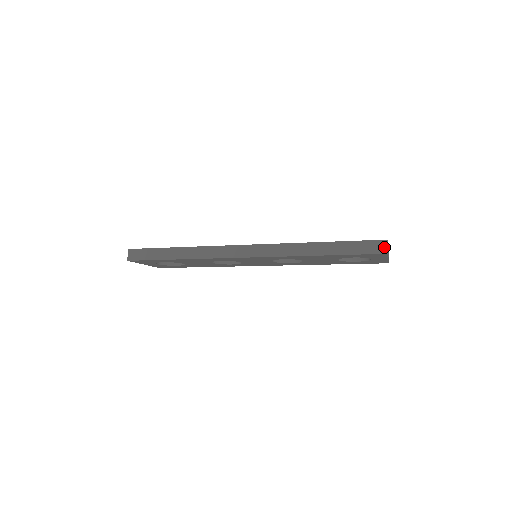
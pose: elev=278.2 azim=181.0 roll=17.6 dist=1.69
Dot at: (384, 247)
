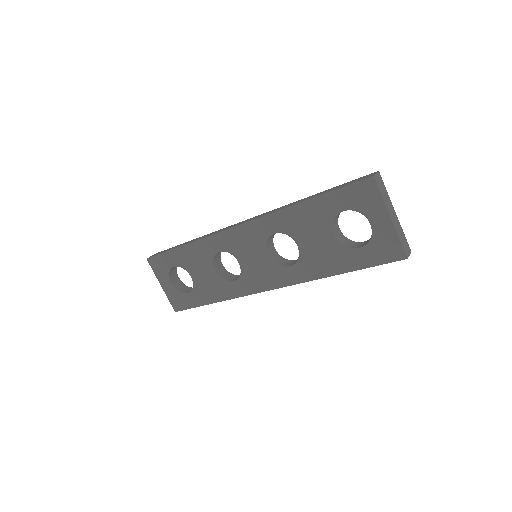
Dot at: (372, 174)
